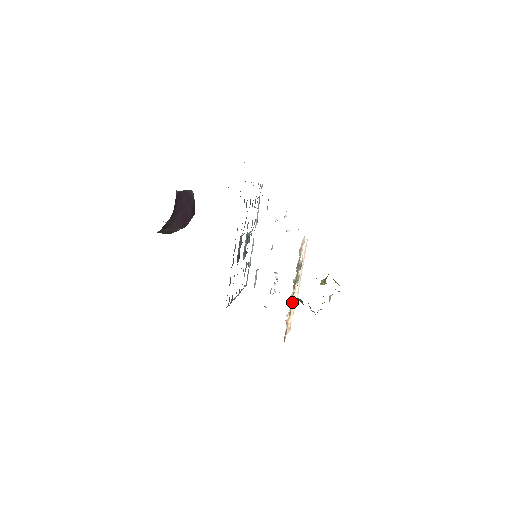
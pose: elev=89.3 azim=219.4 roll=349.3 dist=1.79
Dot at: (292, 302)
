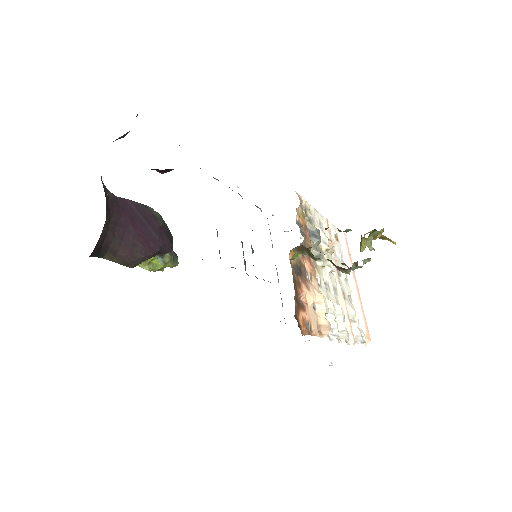
Dot at: (326, 294)
